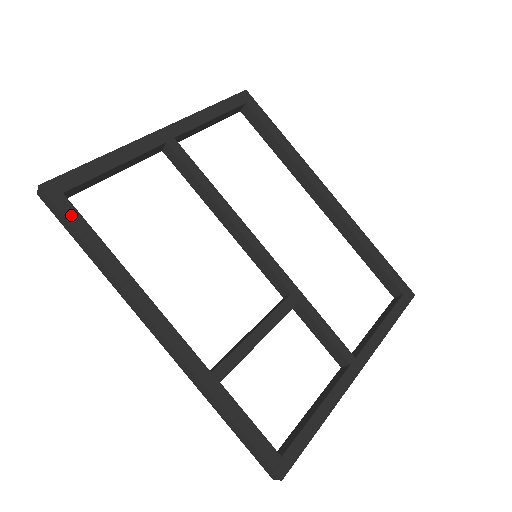
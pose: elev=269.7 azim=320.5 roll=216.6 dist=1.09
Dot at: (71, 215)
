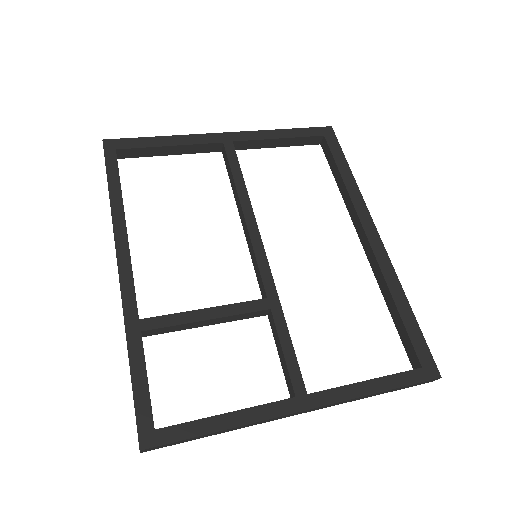
Dot at: (111, 164)
